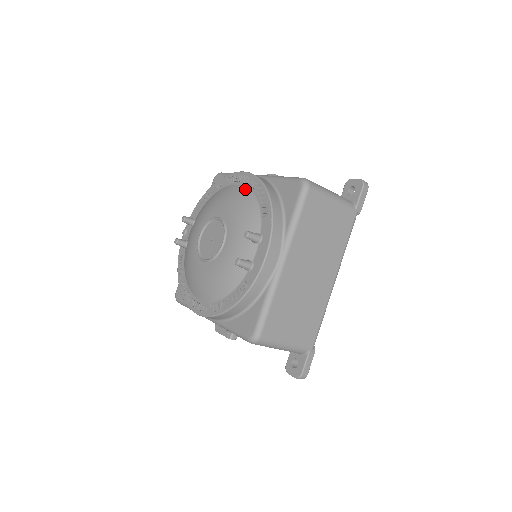
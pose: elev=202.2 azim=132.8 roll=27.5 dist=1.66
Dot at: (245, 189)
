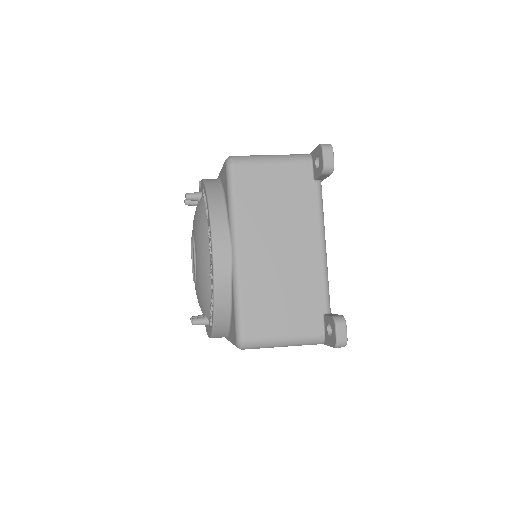
Dot at: (209, 273)
